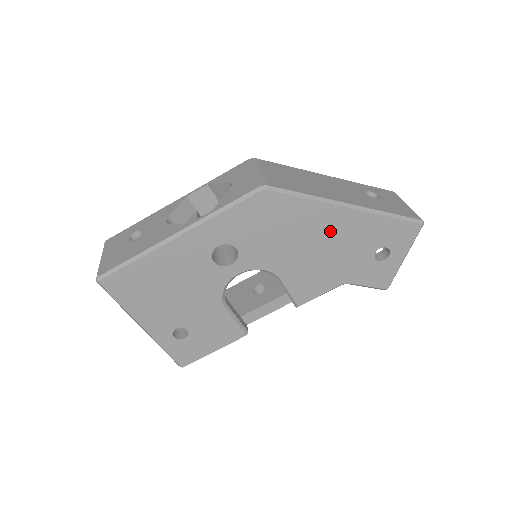
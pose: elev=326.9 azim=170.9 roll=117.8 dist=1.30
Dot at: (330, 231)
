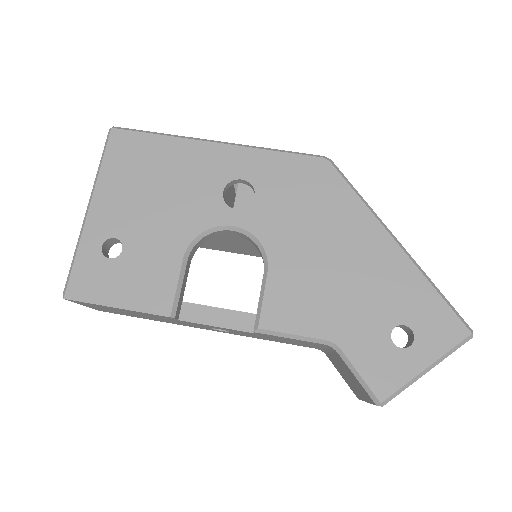
Dot at: (360, 254)
